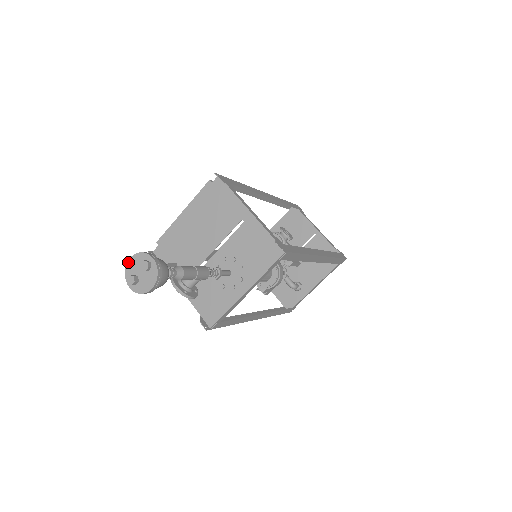
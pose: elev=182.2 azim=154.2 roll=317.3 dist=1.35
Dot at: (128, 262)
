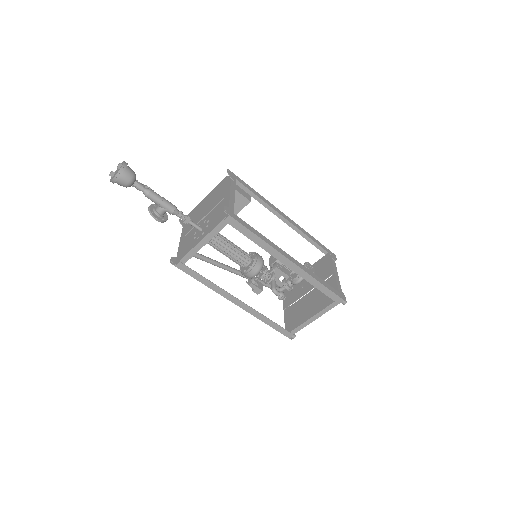
Dot at: occluded
